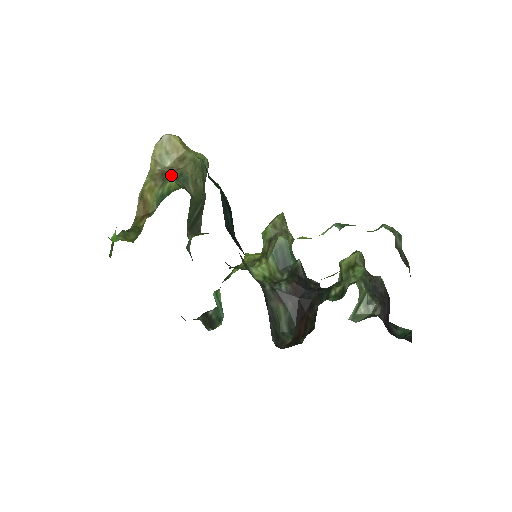
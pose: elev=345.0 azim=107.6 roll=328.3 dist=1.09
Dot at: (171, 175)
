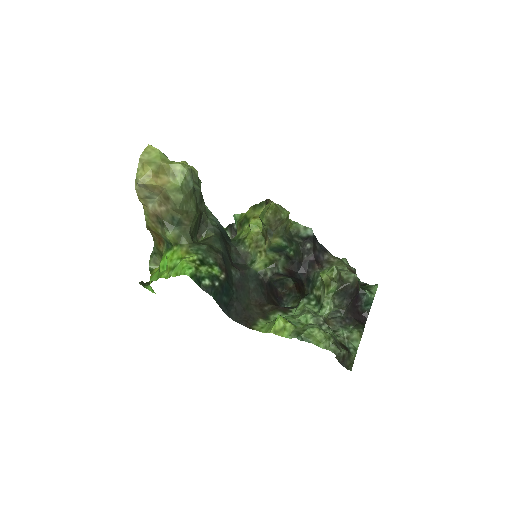
Dot at: (165, 221)
